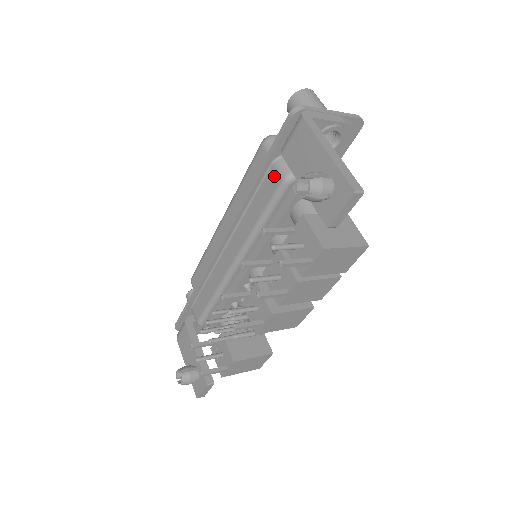
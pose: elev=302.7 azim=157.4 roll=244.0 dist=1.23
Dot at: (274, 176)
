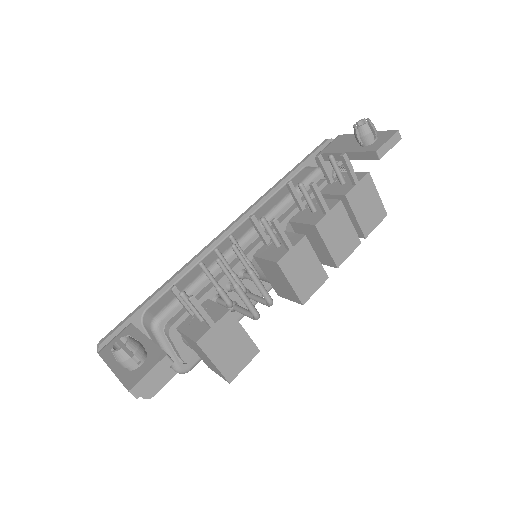
Dot at: (307, 170)
